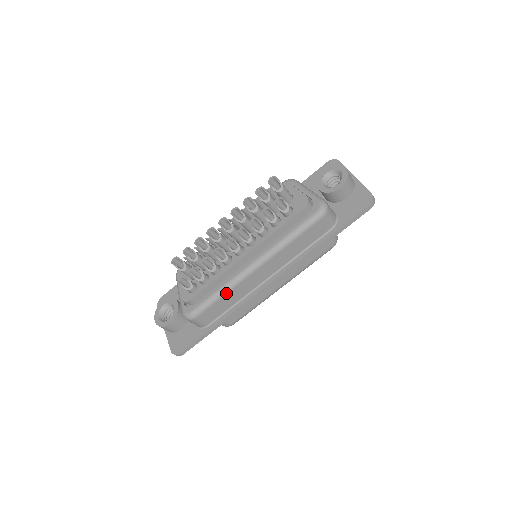
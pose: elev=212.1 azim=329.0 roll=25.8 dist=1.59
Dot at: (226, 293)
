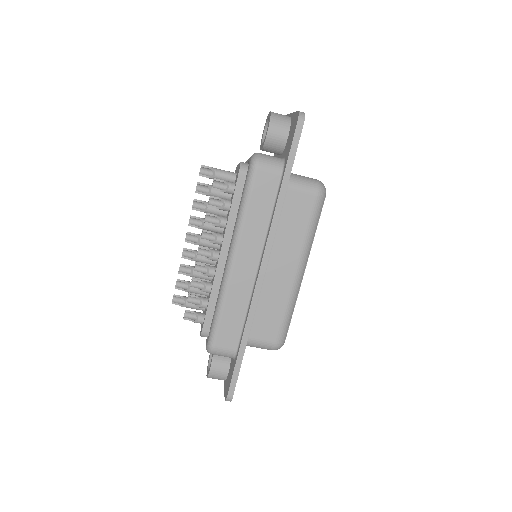
Dot at: (223, 304)
